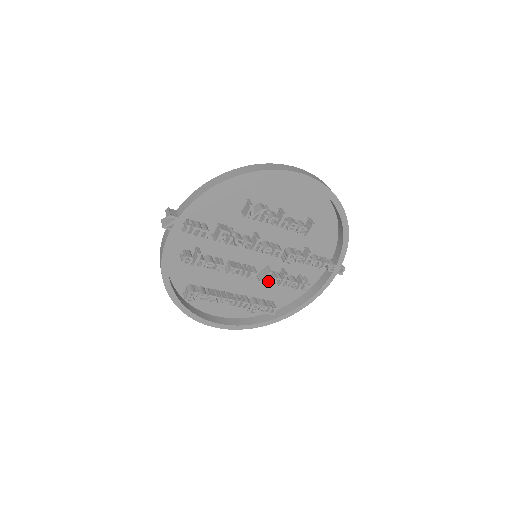
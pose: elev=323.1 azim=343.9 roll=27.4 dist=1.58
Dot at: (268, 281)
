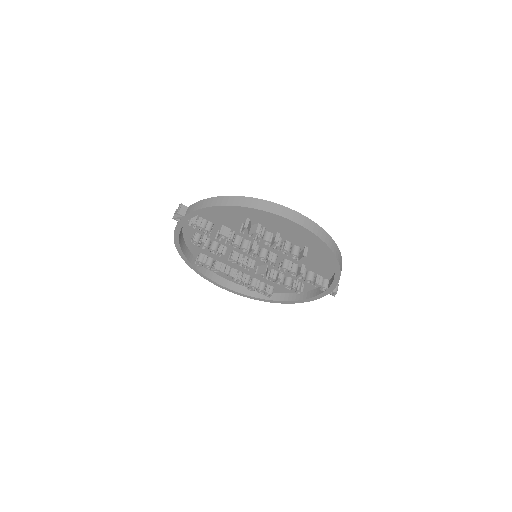
Dot at: (263, 277)
